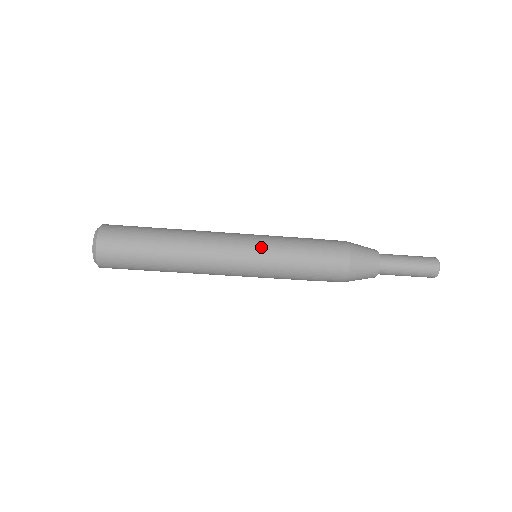
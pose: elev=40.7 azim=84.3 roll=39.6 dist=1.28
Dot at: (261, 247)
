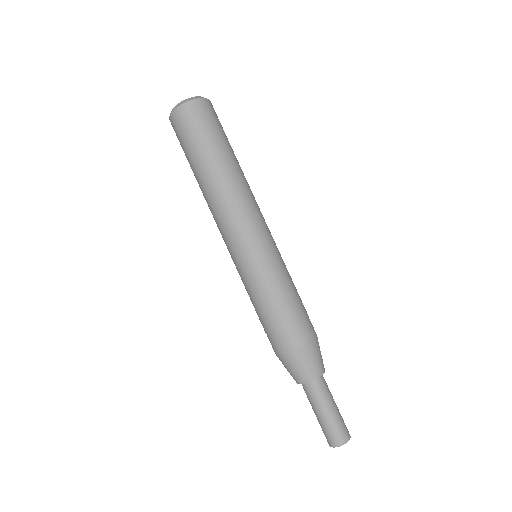
Dot at: (274, 250)
